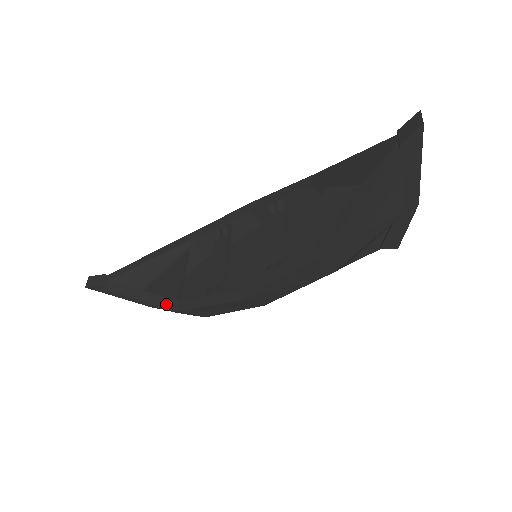
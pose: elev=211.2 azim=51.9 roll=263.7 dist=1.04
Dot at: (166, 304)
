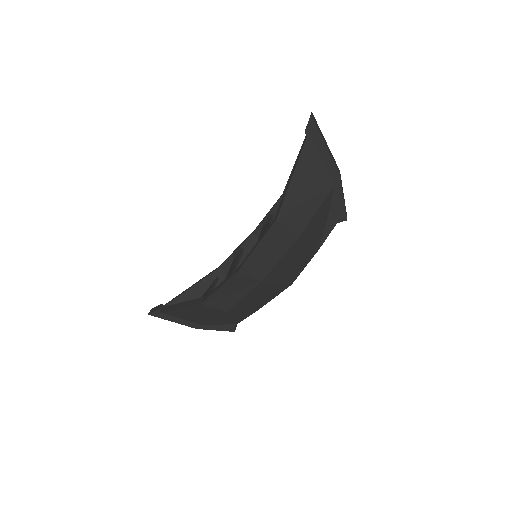
Dot at: (197, 302)
